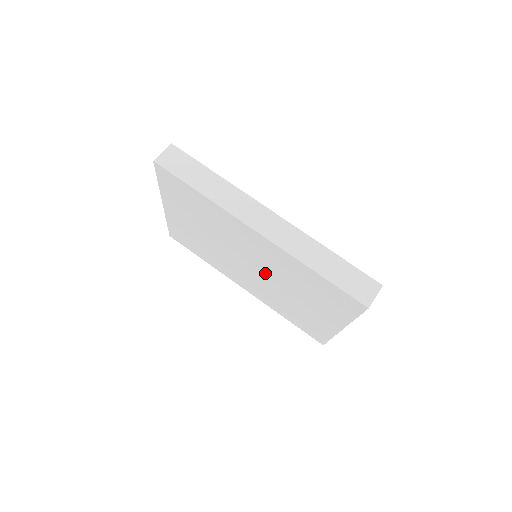
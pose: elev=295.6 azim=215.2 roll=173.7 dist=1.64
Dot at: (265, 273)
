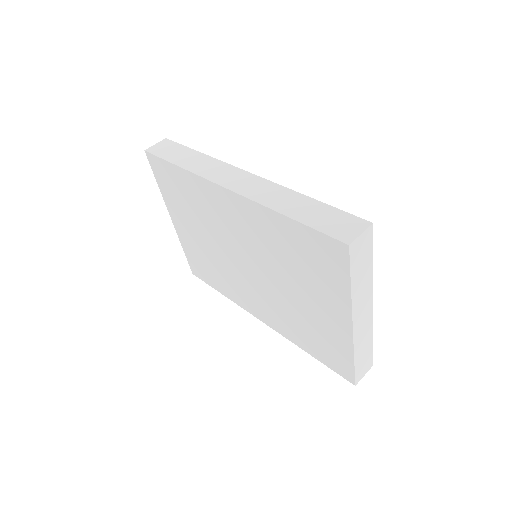
Dot at: (260, 267)
